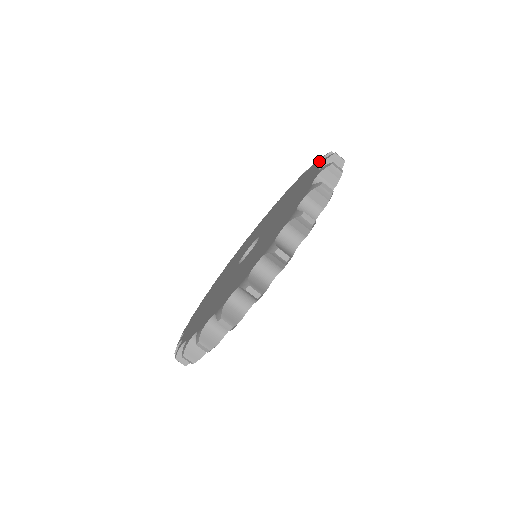
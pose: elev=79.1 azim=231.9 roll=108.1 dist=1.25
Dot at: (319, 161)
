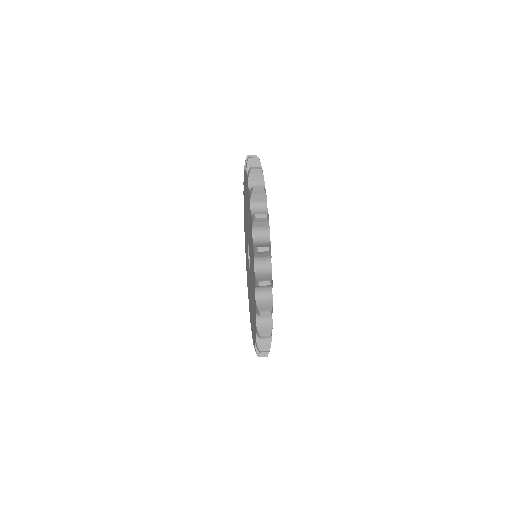
Dot at: (243, 193)
